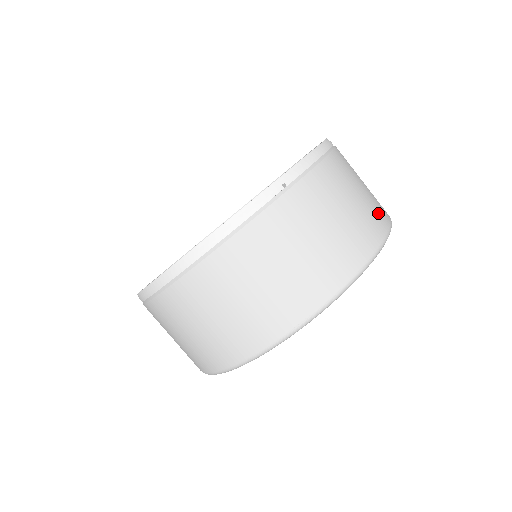
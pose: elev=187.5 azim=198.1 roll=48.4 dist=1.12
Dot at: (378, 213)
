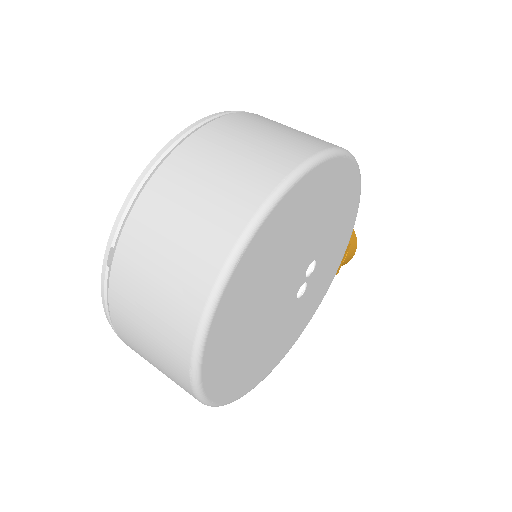
Dot at: (236, 201)
